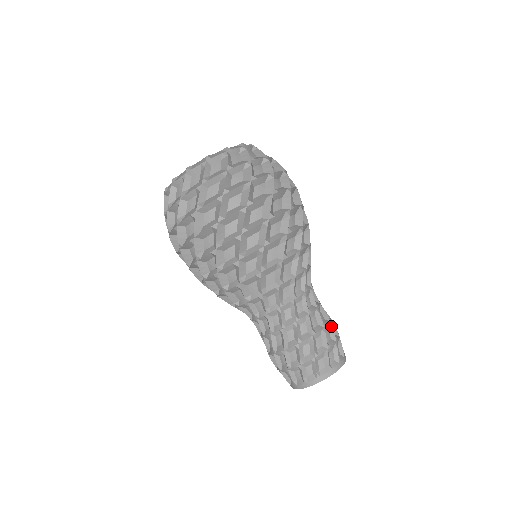
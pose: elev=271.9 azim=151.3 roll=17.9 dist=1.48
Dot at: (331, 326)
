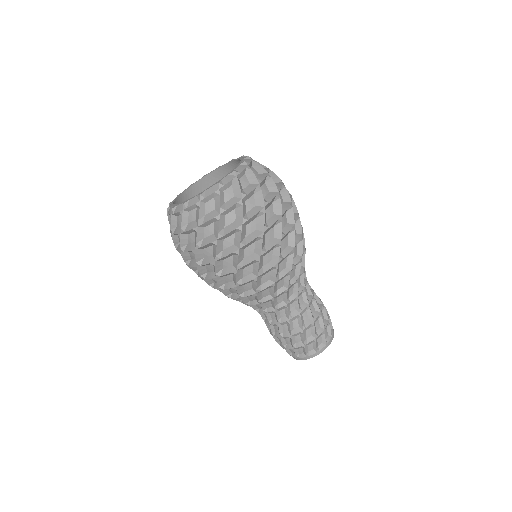
Dot at: (322, 302)
